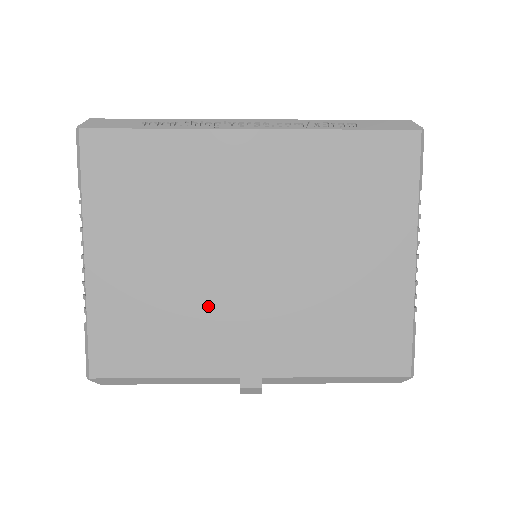
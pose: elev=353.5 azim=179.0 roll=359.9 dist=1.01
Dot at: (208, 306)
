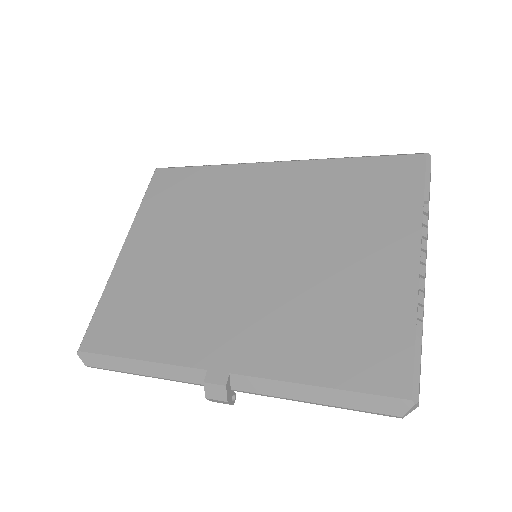
Dot at: (200, 294)
